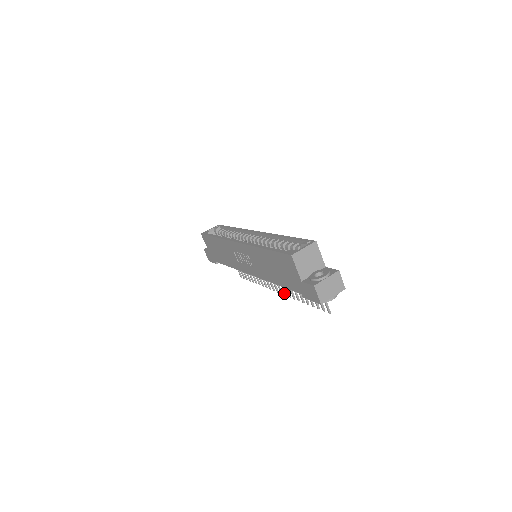
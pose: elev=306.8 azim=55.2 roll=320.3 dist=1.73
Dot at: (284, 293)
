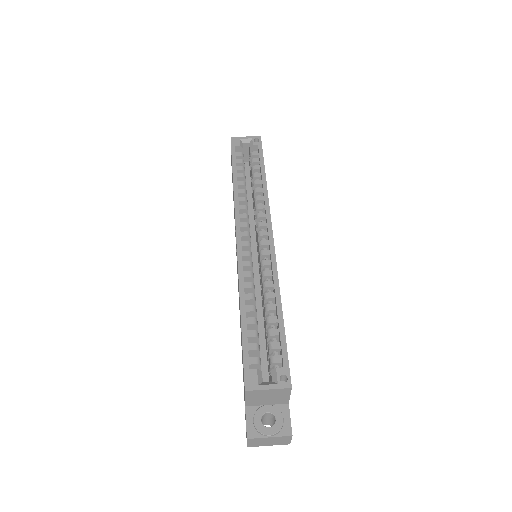
Dot at: occluded
